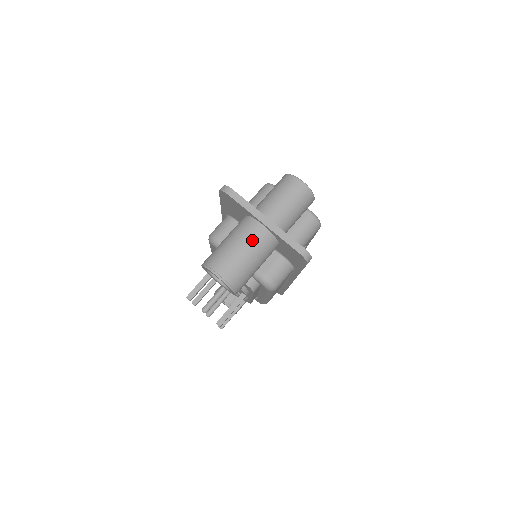
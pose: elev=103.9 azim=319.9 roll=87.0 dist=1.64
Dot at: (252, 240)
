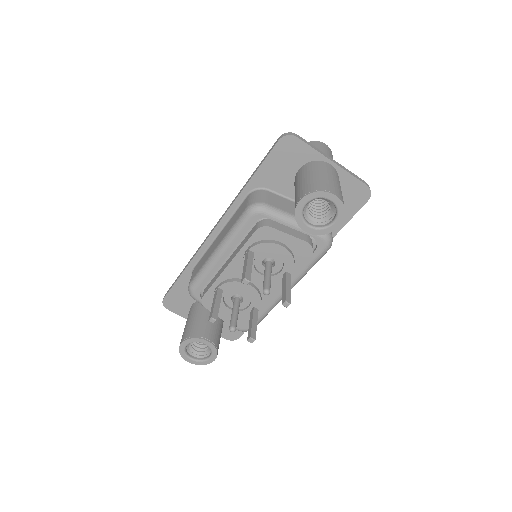
Dot at: (333, 173)
